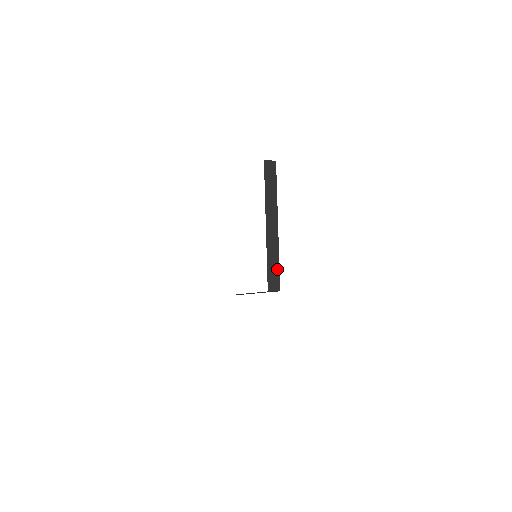
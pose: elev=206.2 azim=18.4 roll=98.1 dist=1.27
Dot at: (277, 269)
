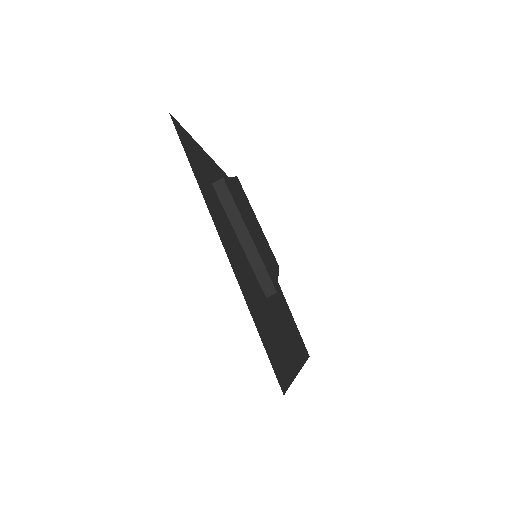
Dot at: (266, 275)
